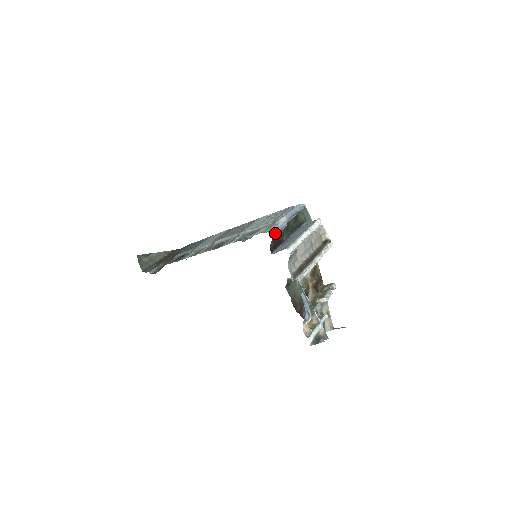
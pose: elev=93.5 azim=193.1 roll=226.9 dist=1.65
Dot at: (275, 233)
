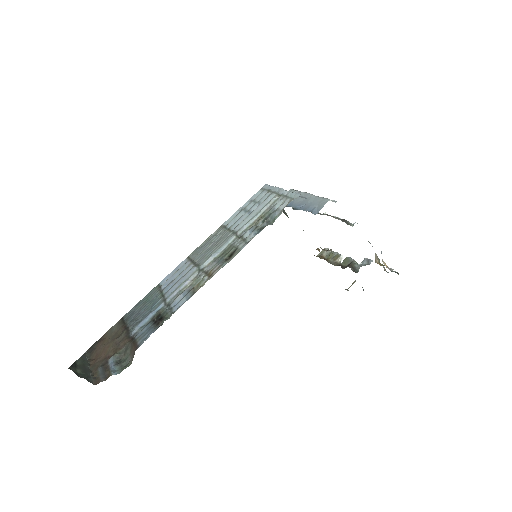
Dot at: occluded
